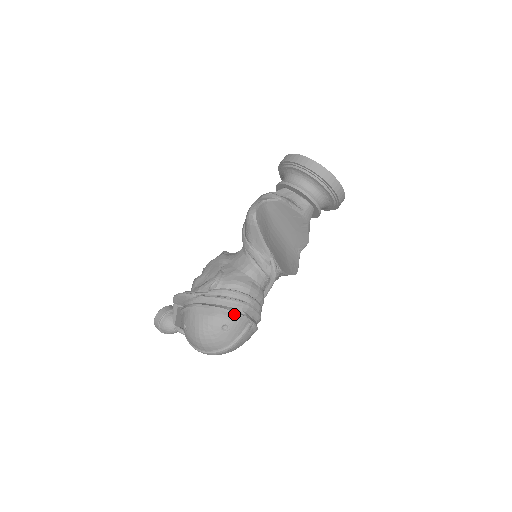
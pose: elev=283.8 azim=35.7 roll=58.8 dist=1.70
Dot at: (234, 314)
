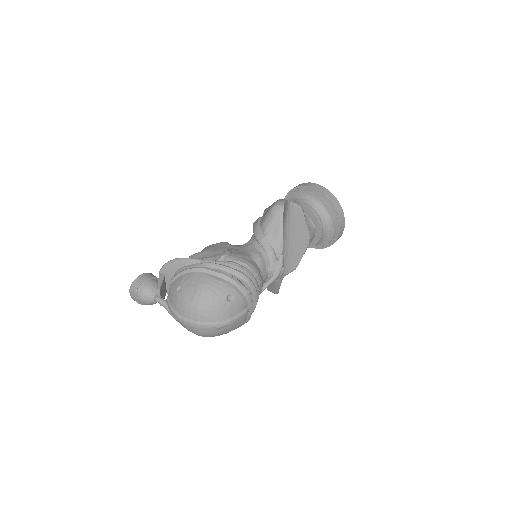
Dot at: (243, 287)
